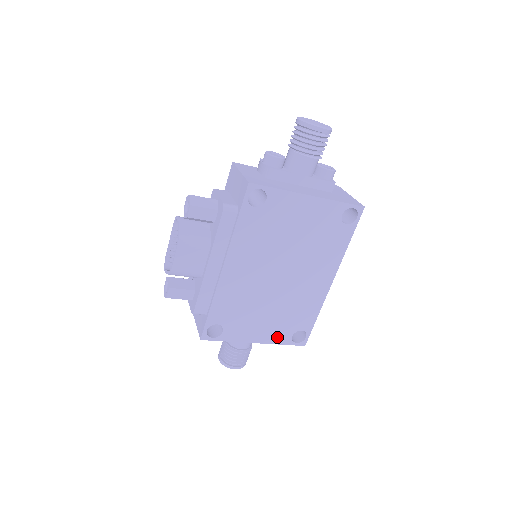
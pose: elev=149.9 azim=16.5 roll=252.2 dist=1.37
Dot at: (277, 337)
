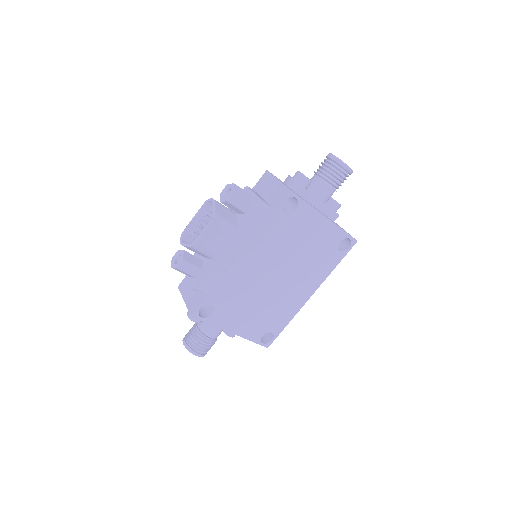
Dot at: (251, 333)
